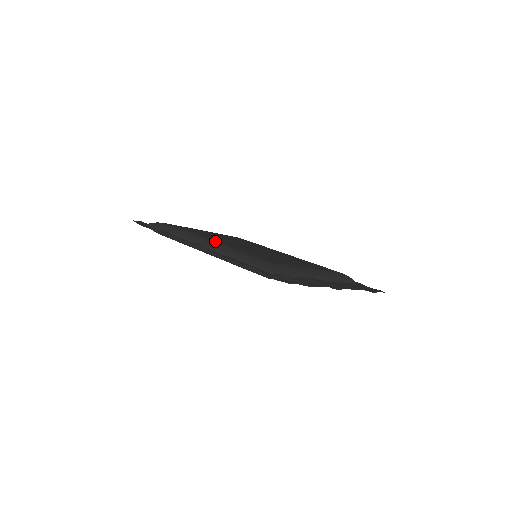
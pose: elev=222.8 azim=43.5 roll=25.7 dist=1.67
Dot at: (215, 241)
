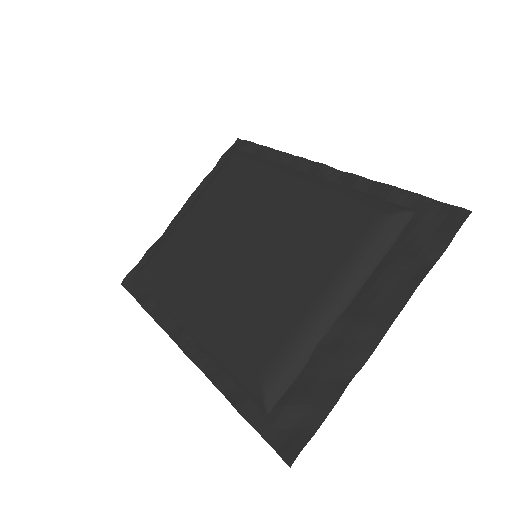
Dot at: (195, 314)
